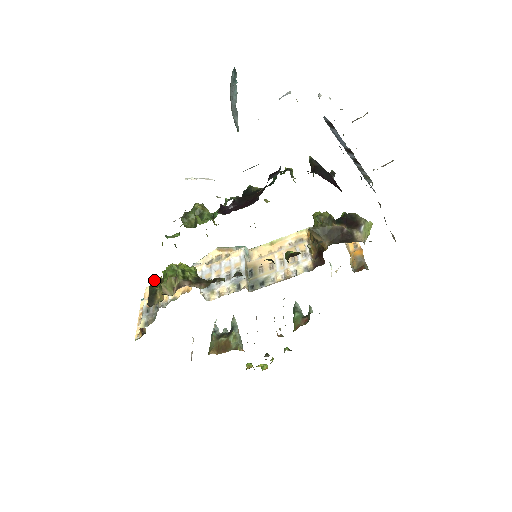
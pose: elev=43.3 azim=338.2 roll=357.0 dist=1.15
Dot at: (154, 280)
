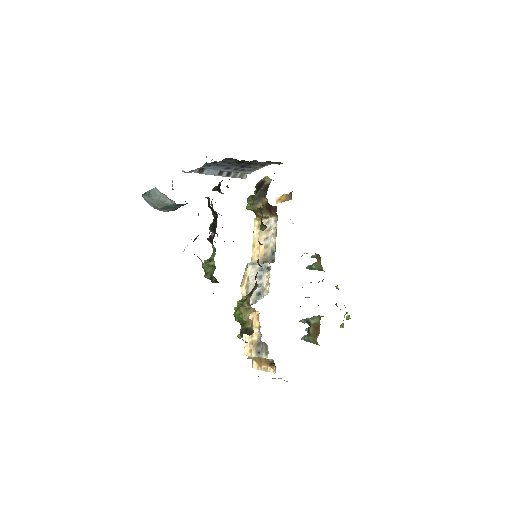
Dot at: (239, 334)
